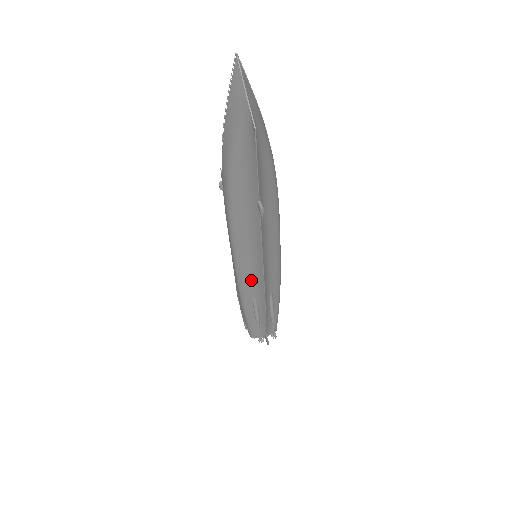
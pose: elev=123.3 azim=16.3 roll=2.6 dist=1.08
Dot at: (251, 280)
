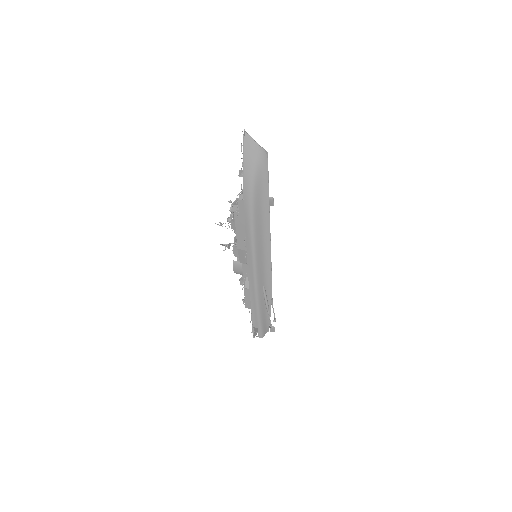
Dot at: (262, 270)
